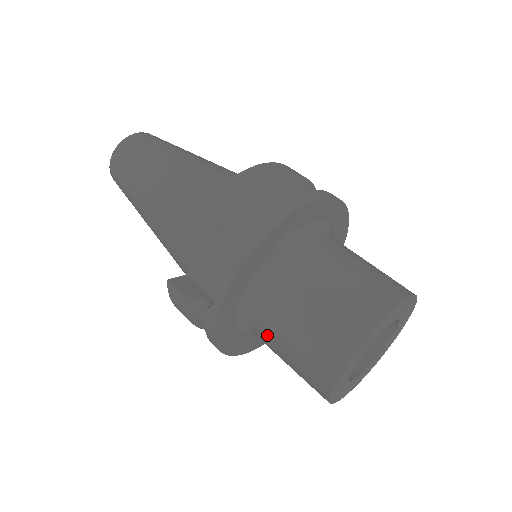
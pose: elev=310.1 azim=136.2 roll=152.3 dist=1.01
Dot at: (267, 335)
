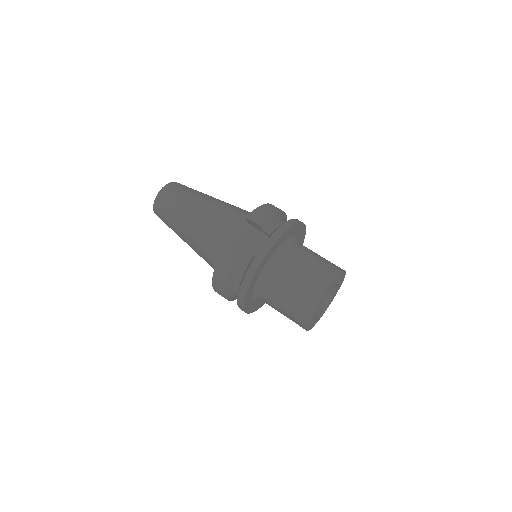
Dot at: (281, 278)
